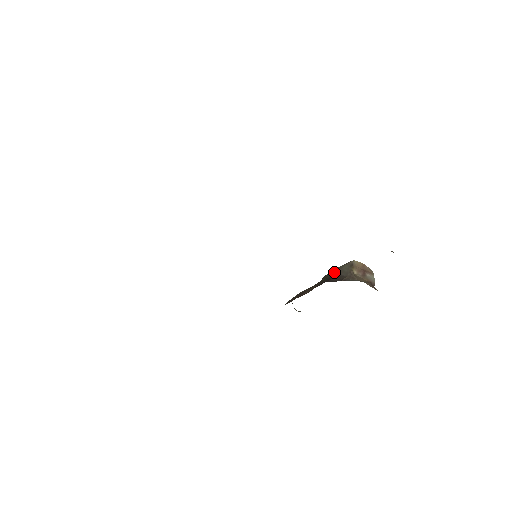
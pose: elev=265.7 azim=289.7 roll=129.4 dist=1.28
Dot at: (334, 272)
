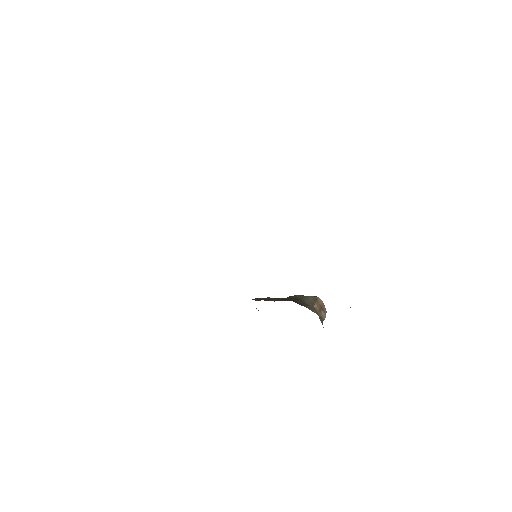
Dot at: (300, 297)
